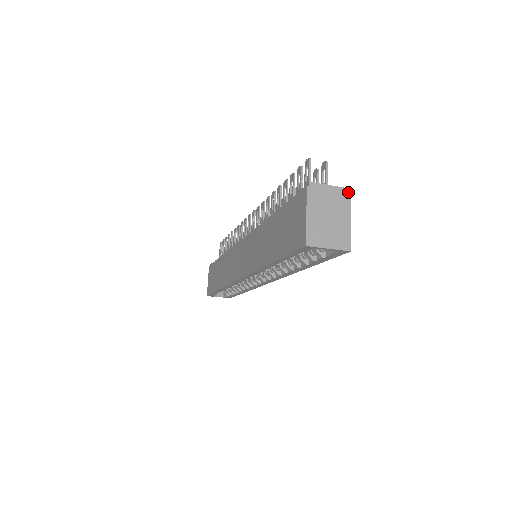
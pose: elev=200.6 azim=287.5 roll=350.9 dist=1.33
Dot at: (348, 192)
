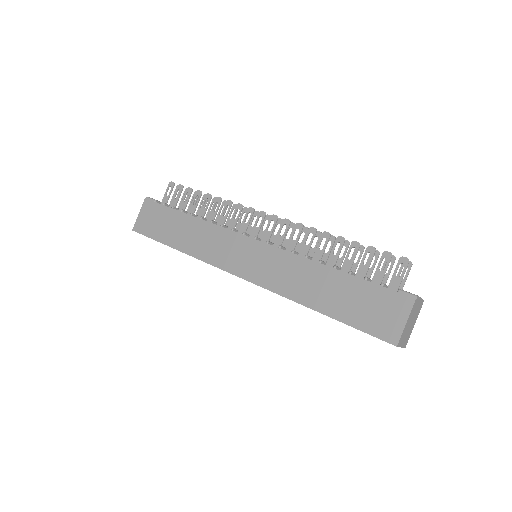
Dot at: occluded
